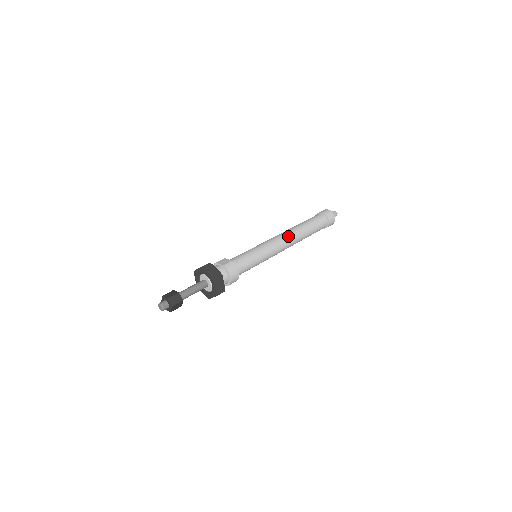
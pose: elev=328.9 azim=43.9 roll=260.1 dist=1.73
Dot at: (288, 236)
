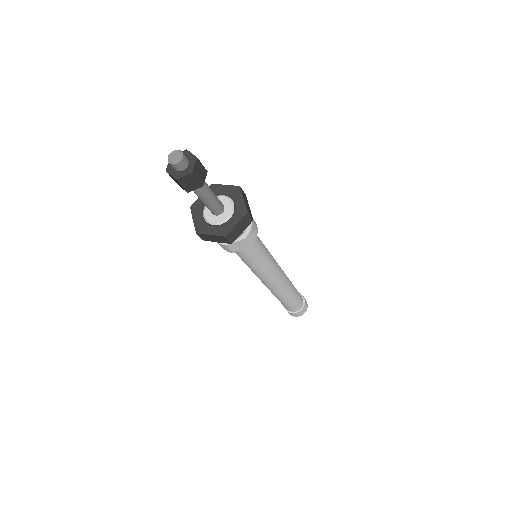
Dot at: occluded
